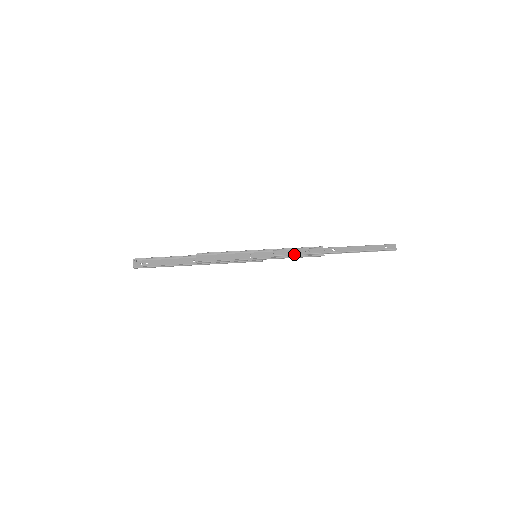
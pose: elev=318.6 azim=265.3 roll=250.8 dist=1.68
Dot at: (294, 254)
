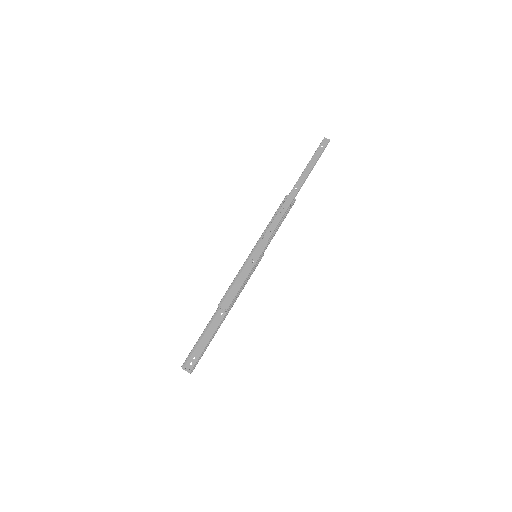
Dot at: (278, 223)
